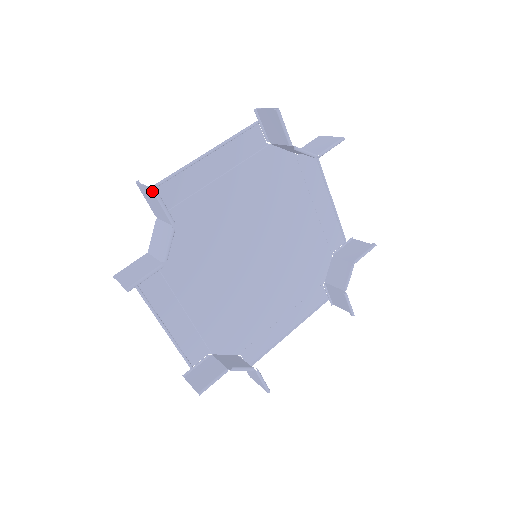
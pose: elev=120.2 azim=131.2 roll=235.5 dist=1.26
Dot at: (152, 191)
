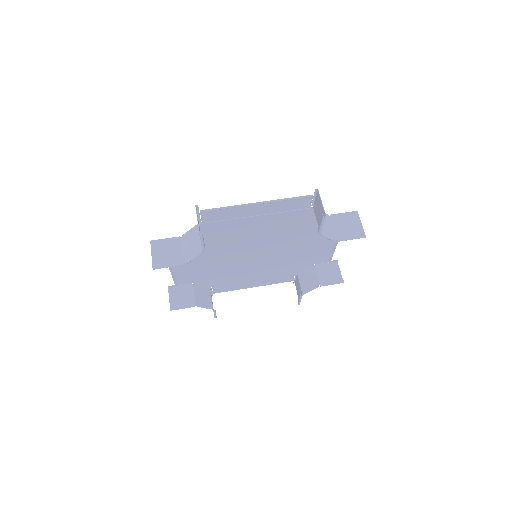
Dot at: occluded
